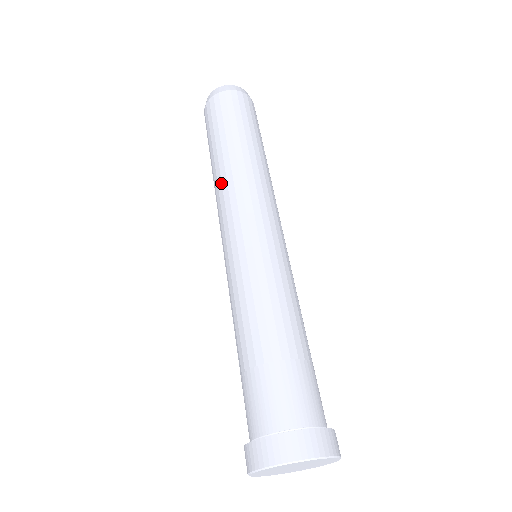
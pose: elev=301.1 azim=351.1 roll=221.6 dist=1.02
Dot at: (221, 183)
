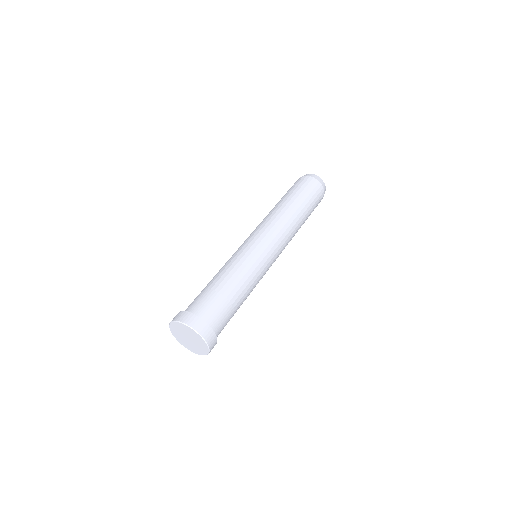
Dot at: occluded
